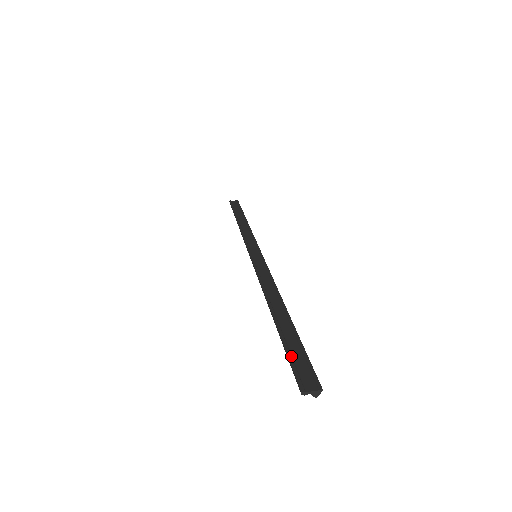
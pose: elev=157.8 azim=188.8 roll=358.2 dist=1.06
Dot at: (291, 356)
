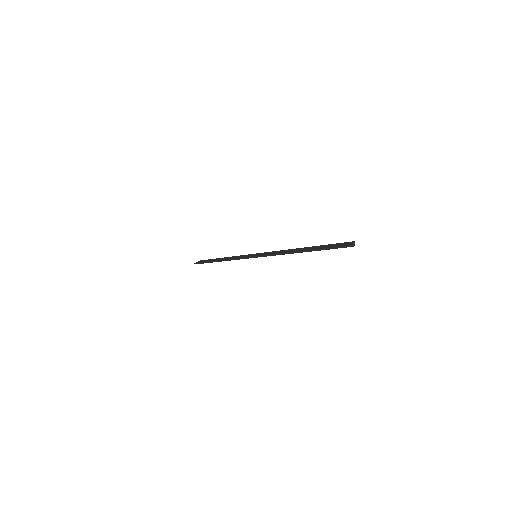
Dot at: (330, 247)
